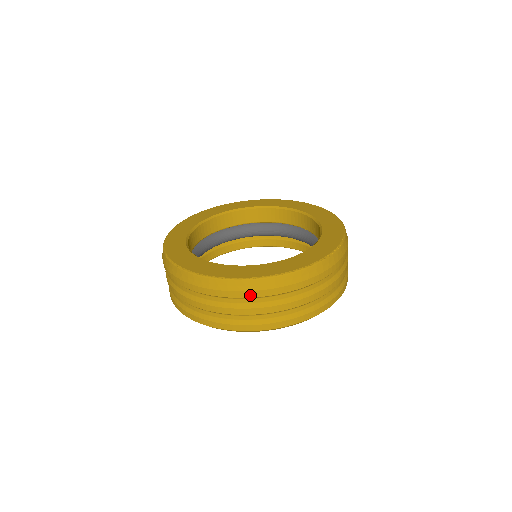
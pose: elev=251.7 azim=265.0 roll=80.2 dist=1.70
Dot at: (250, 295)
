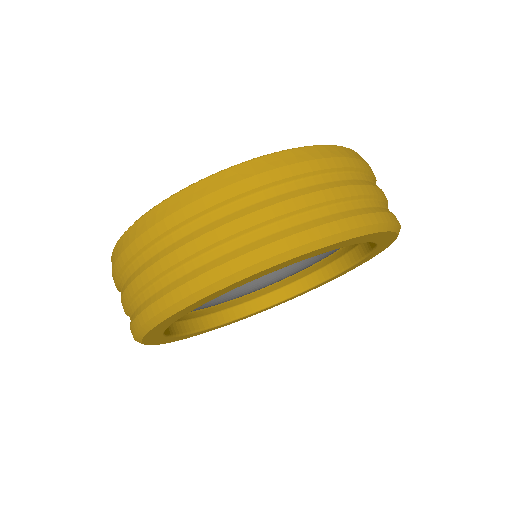
Dot at: (249, 185)
